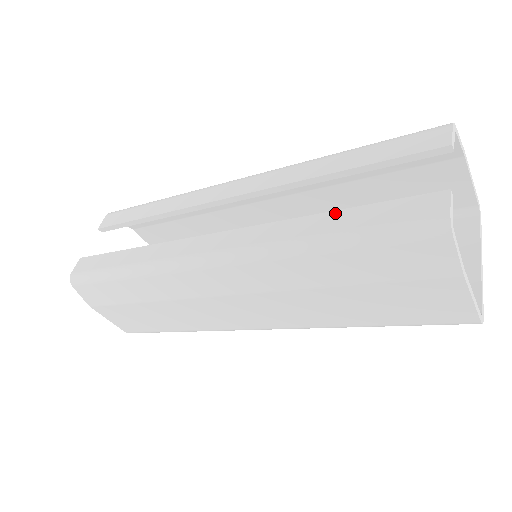
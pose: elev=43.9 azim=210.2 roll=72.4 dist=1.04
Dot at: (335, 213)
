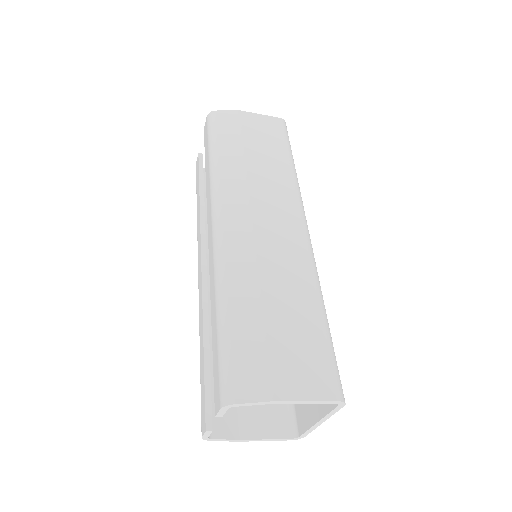
Dot at: (203, 354)
